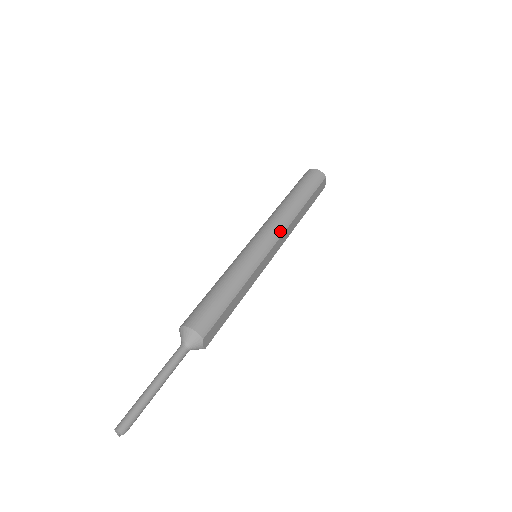
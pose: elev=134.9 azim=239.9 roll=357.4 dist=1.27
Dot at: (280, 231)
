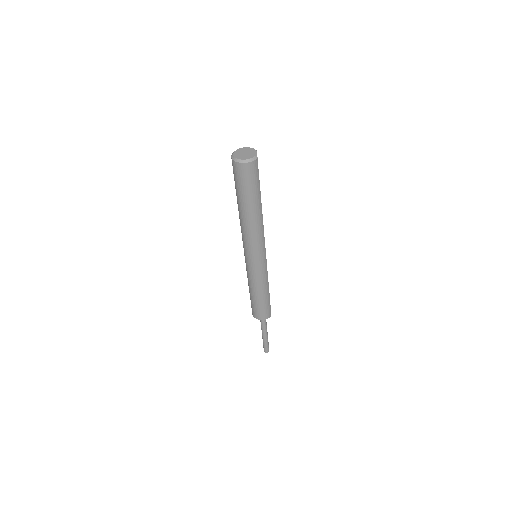
Dot at: (262, 241)
